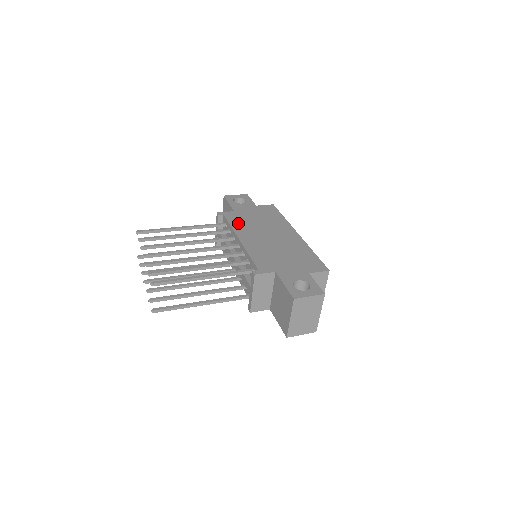
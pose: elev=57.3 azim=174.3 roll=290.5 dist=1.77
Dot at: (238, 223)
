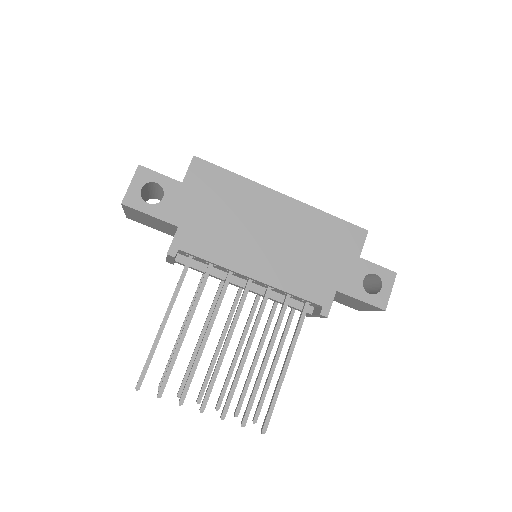
Dot at: (213, 248)
